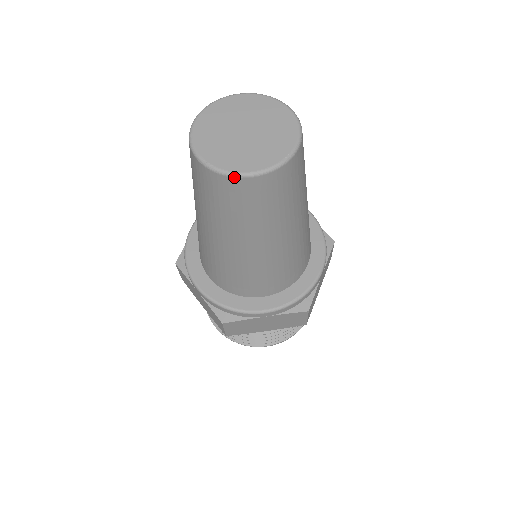
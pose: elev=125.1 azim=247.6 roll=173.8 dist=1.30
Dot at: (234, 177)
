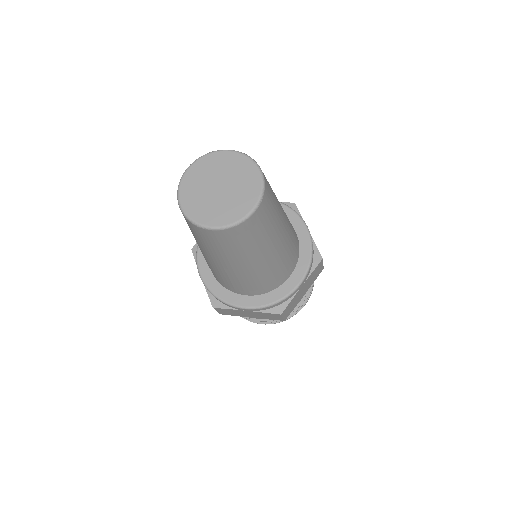
Dot at: (200, 227)
